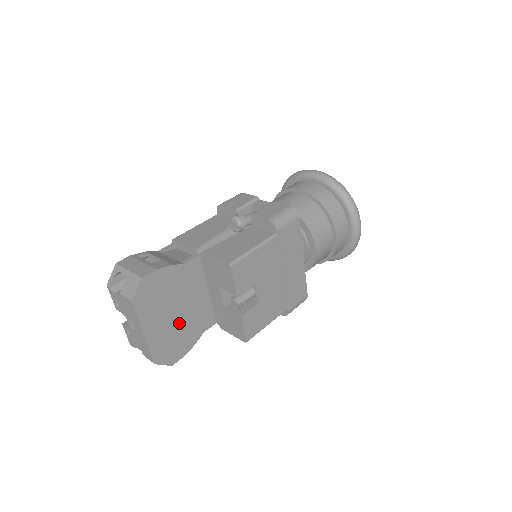
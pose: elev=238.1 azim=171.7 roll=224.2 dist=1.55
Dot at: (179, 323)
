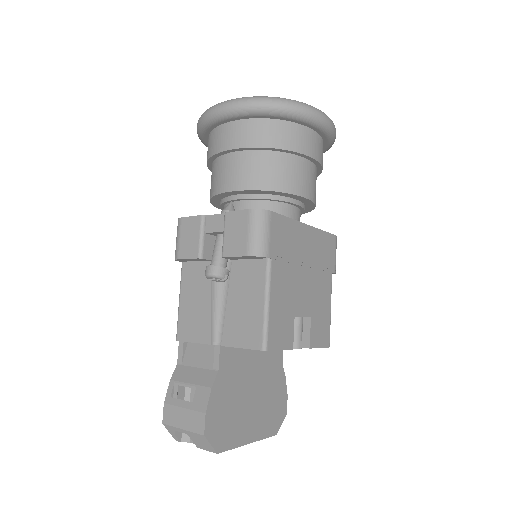
Dot at: (261, 394)
